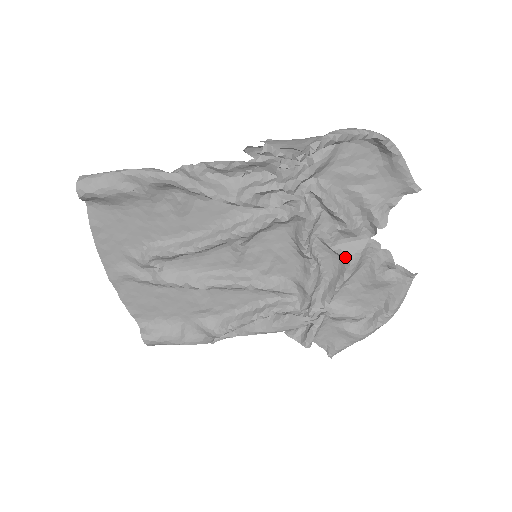
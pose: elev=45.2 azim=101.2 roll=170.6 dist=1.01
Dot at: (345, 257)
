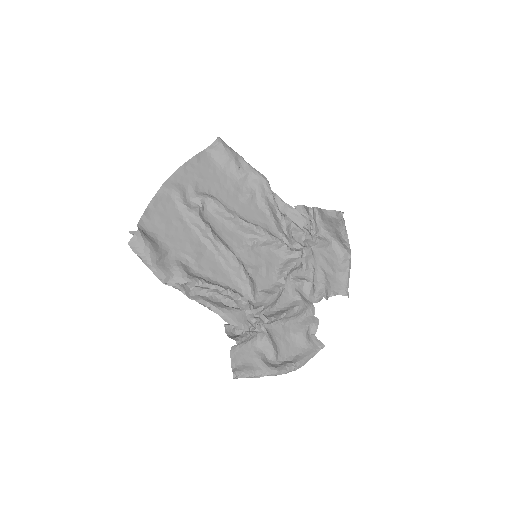
Dot at: (298, 300)
